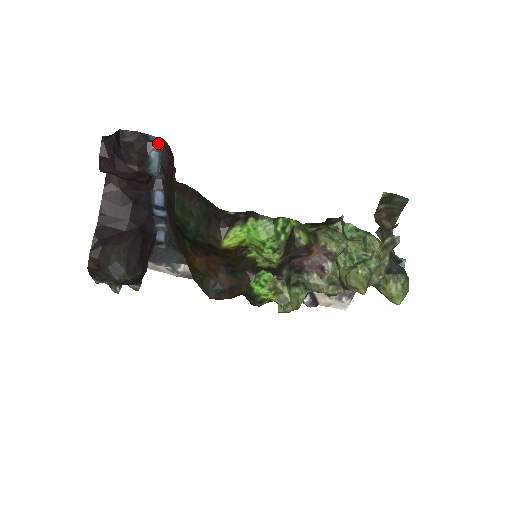
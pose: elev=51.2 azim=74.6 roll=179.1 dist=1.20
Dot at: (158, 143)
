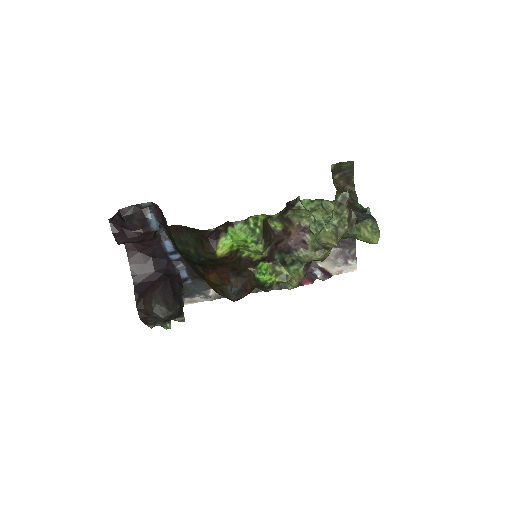
Dot at: (149, 207)
